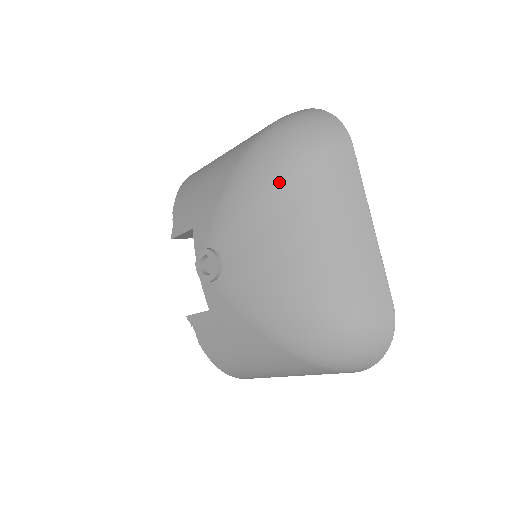
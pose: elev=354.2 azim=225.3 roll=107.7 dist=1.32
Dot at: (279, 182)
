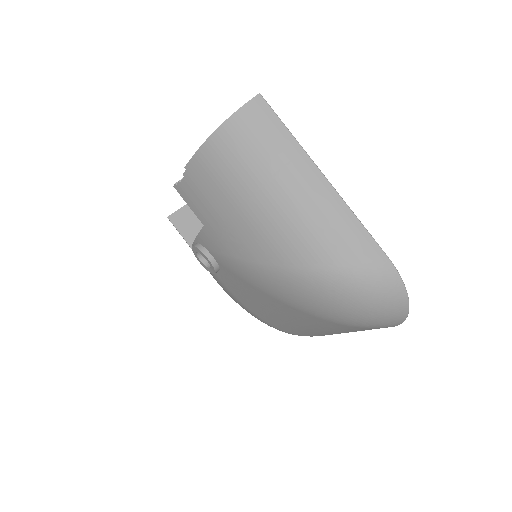
Dot at: (306, 314)
